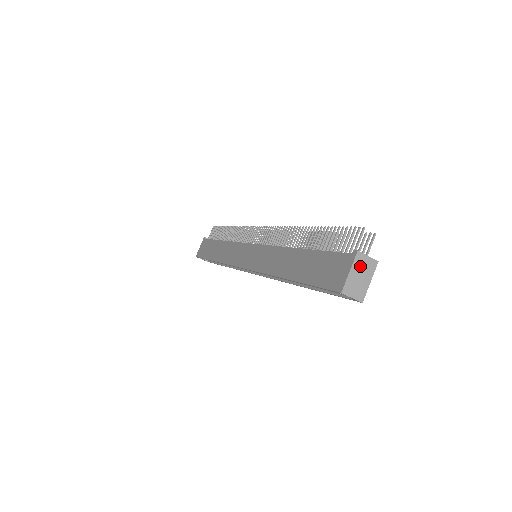
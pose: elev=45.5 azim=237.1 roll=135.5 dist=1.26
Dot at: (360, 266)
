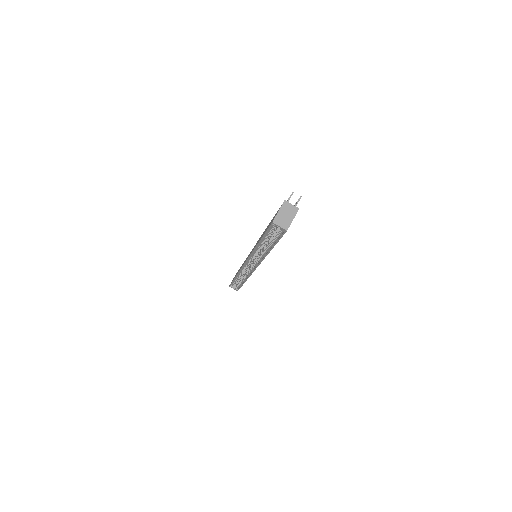
Dot at: (286, 209)
